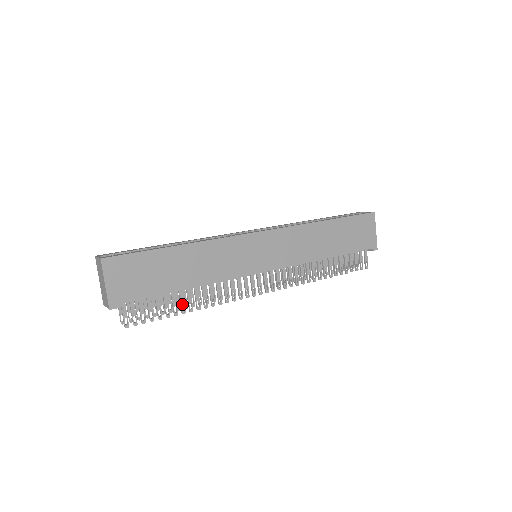
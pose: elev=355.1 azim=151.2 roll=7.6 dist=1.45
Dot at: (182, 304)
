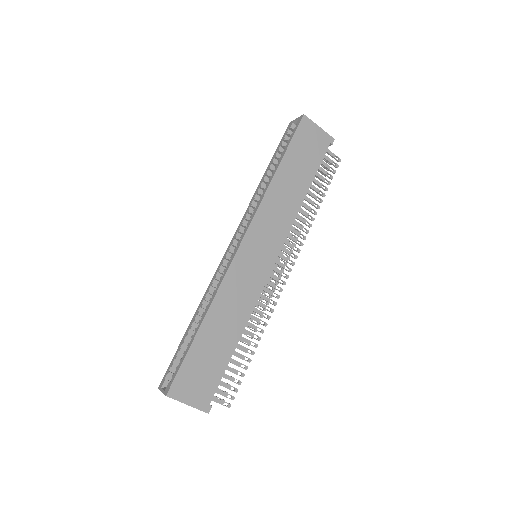
Dot at: (246, 350)
